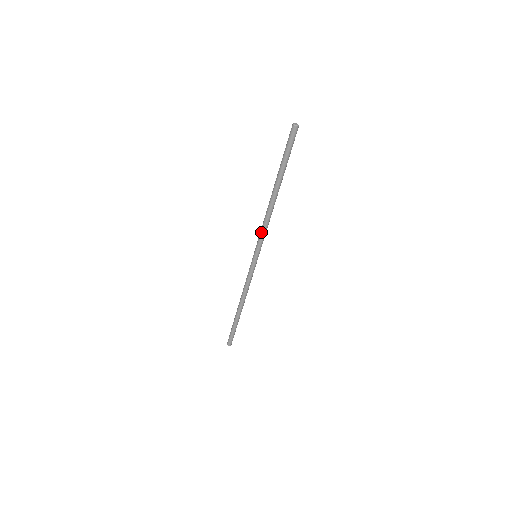
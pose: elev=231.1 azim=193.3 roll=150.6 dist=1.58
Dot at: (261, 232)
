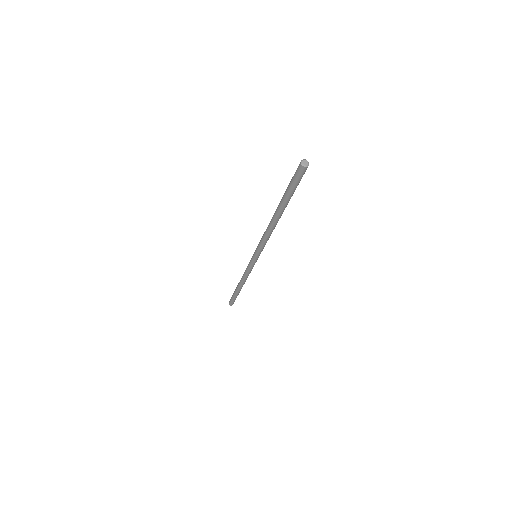
Dot at: (264, 244)
